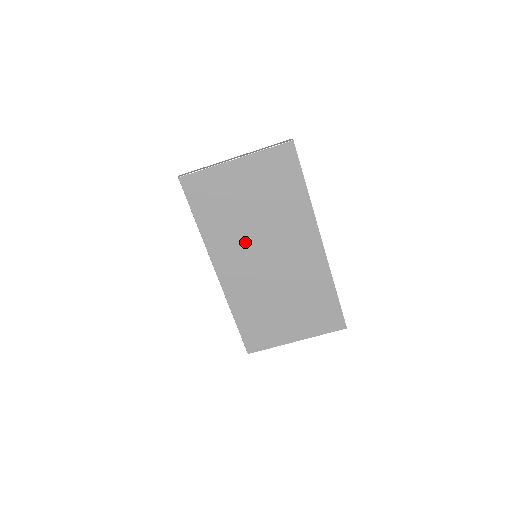
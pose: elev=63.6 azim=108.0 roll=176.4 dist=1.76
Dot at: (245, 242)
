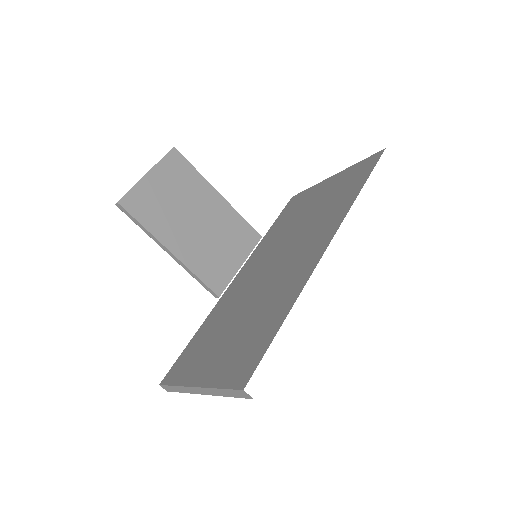
Dot at: occluded
